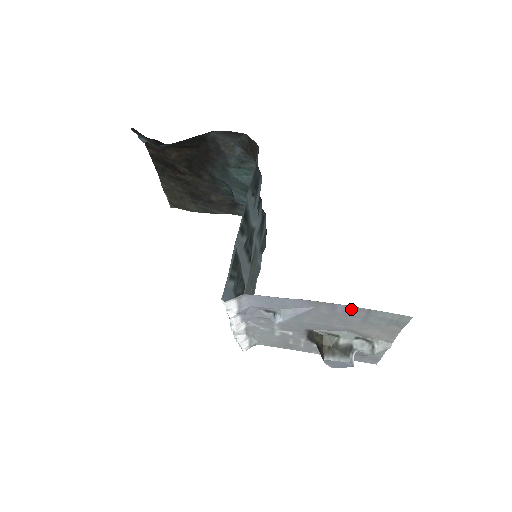
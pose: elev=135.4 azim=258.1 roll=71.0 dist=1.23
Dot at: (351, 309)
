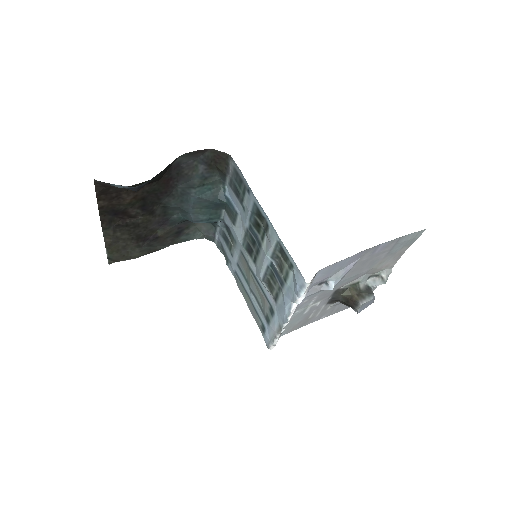
Dot at: (387, 244)
